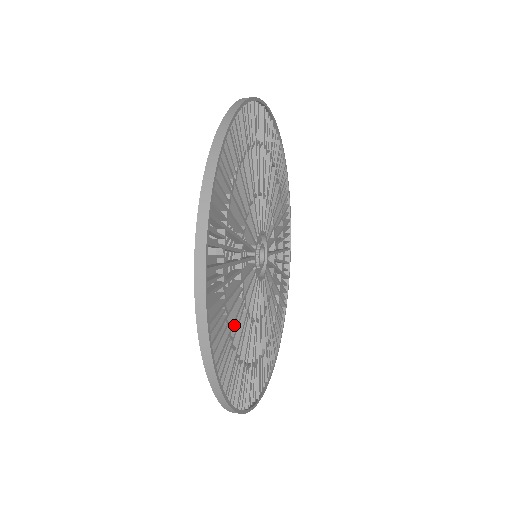
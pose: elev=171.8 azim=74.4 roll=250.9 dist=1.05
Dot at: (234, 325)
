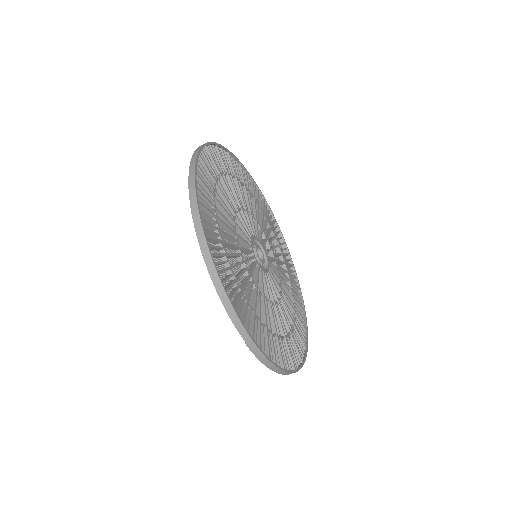
Dot at: (230, 254)
